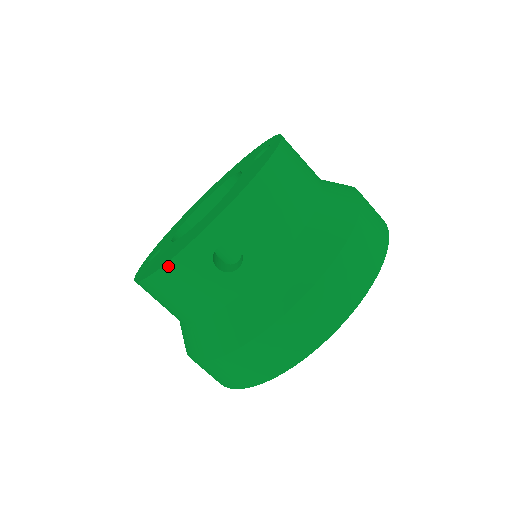
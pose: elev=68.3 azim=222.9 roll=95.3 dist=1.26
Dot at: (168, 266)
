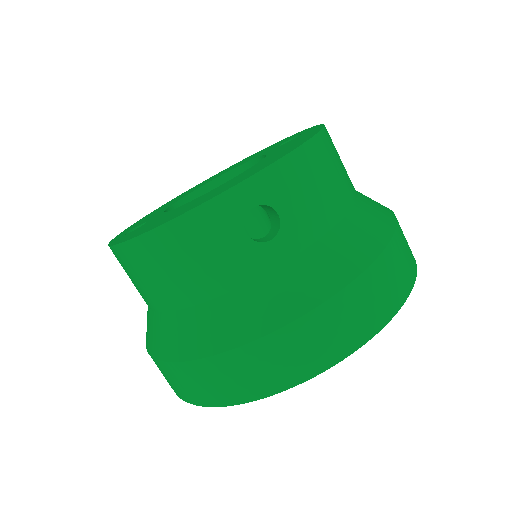
Dot at: (183, 219)
